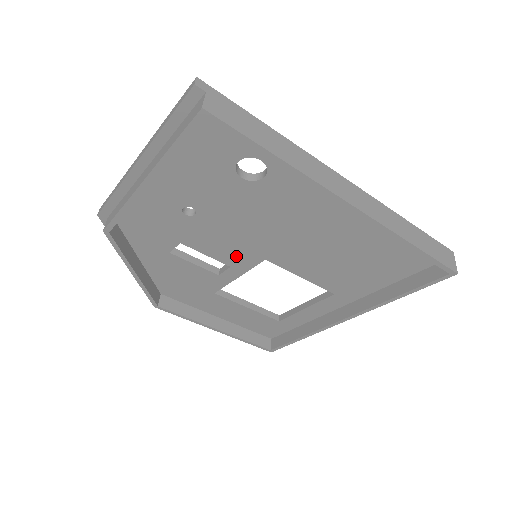
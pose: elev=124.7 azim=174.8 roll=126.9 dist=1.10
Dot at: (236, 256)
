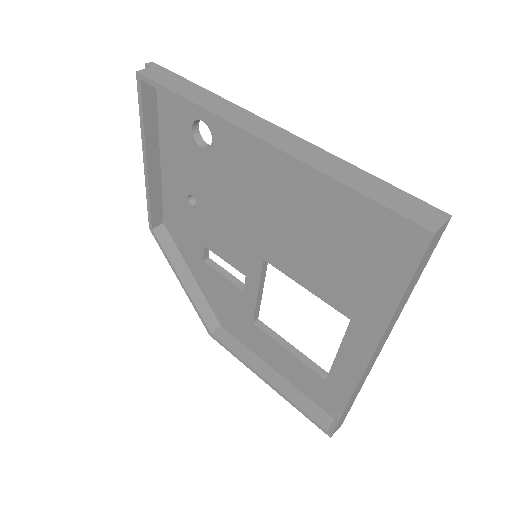
Dot at: (242, 258)
